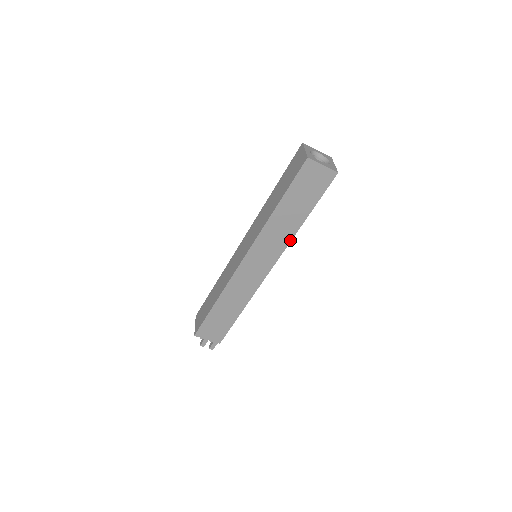
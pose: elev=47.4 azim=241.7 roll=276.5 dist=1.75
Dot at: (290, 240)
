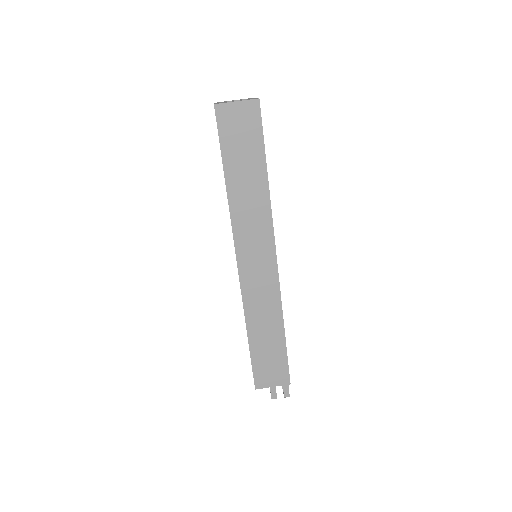
Dot at: (270, 210)
